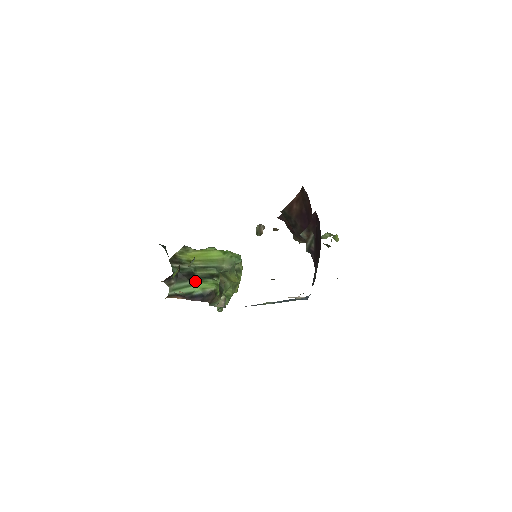
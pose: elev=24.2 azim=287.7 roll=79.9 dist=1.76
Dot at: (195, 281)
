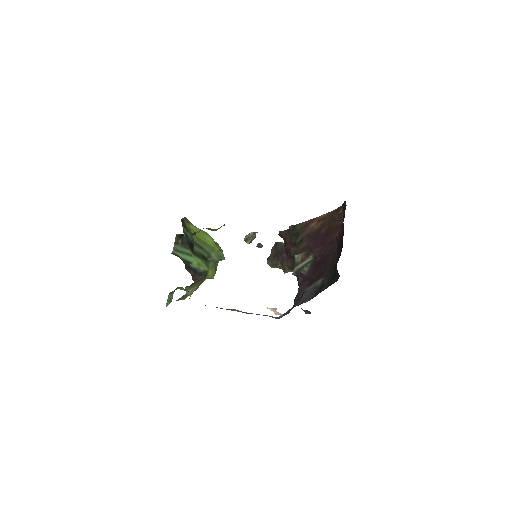
Dot at: (194, 253)
